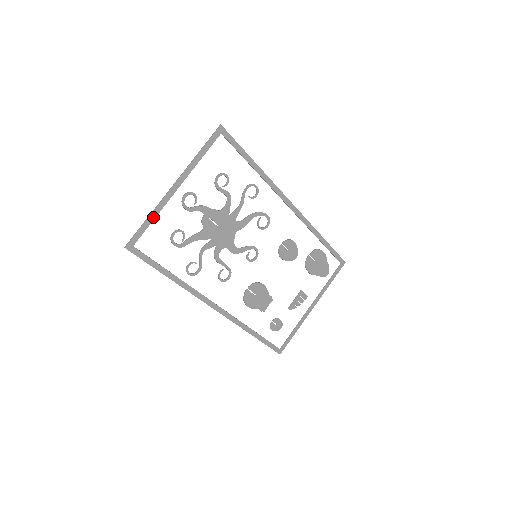
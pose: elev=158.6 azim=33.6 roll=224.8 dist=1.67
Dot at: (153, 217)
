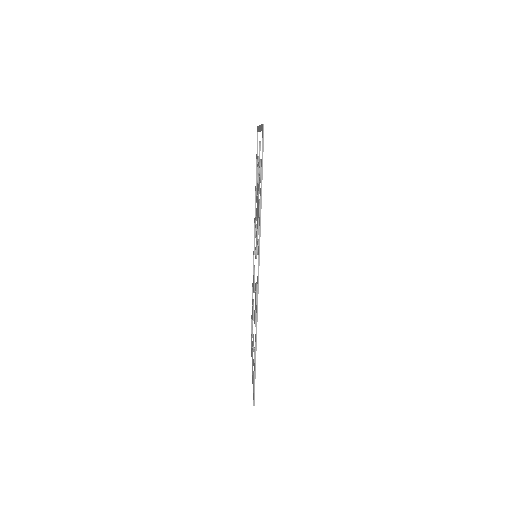
Dot at: occluded
